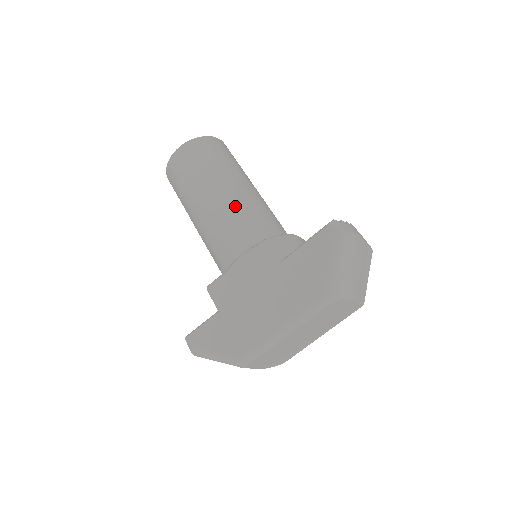
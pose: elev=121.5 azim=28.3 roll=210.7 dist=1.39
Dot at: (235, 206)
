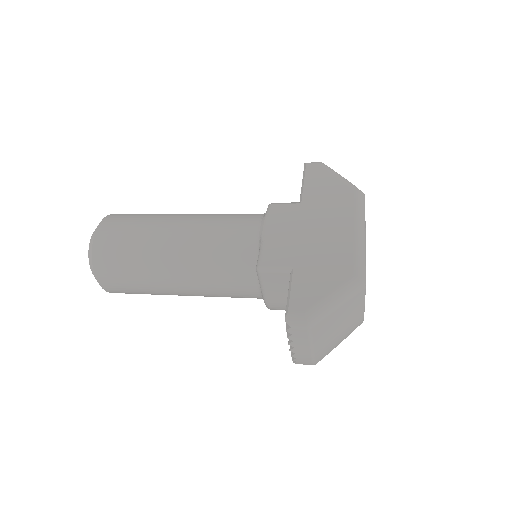
Dot at: (211, 215)
